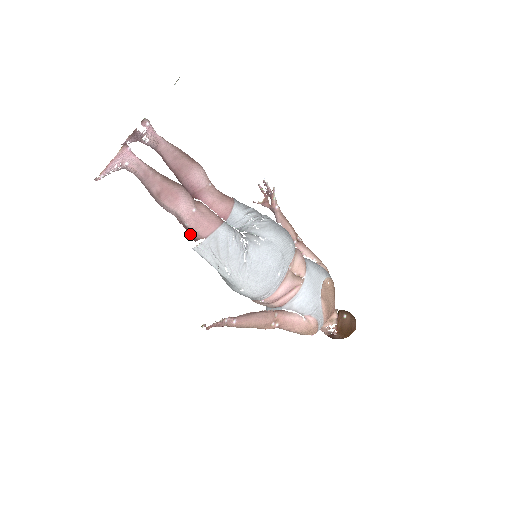
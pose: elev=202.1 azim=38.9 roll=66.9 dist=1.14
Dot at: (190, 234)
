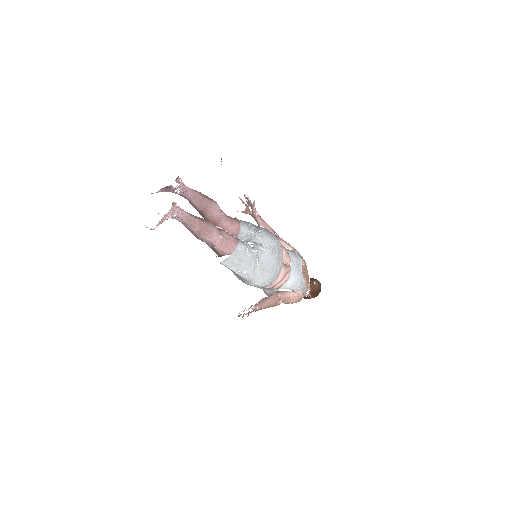
Dot at: (216, 252)
